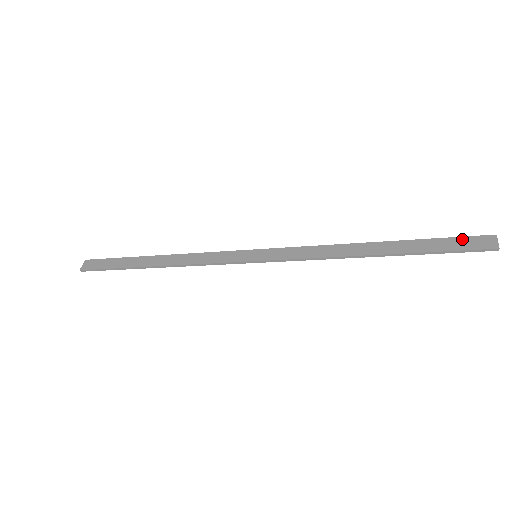
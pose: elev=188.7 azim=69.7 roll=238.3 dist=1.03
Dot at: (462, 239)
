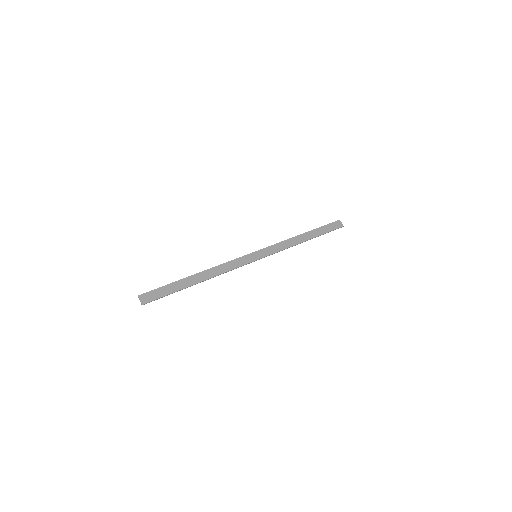
Dot at: (331, 224)
